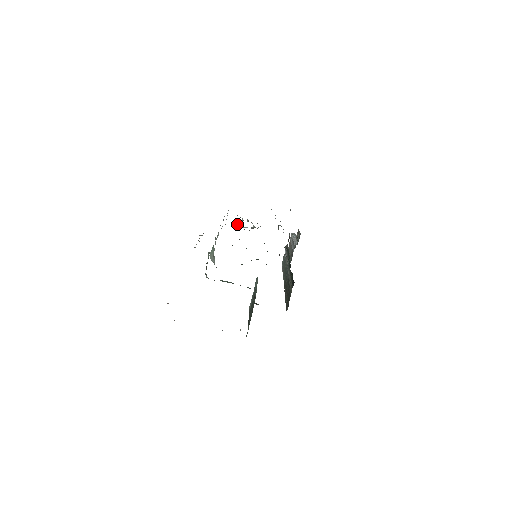
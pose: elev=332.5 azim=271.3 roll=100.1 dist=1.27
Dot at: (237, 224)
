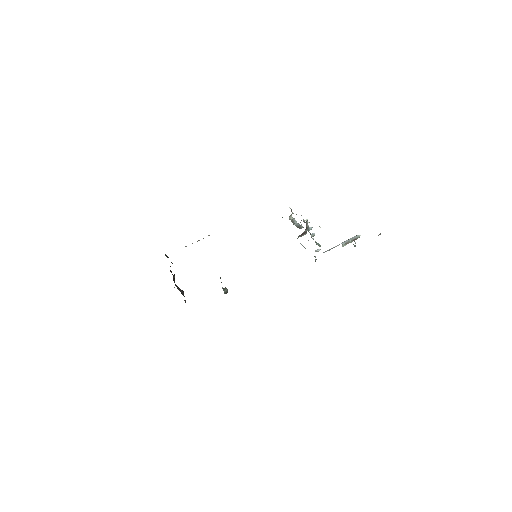
Dot at: (292, 219)
